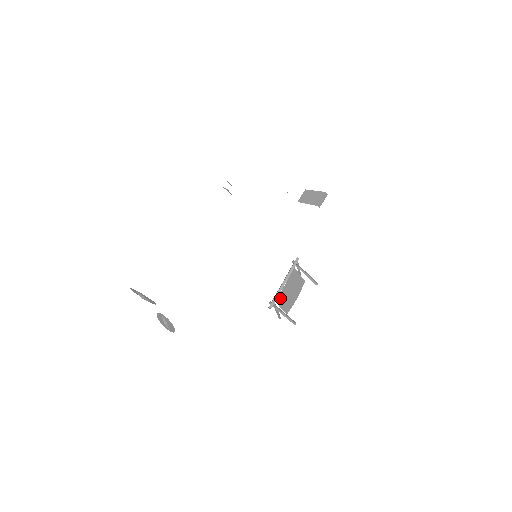
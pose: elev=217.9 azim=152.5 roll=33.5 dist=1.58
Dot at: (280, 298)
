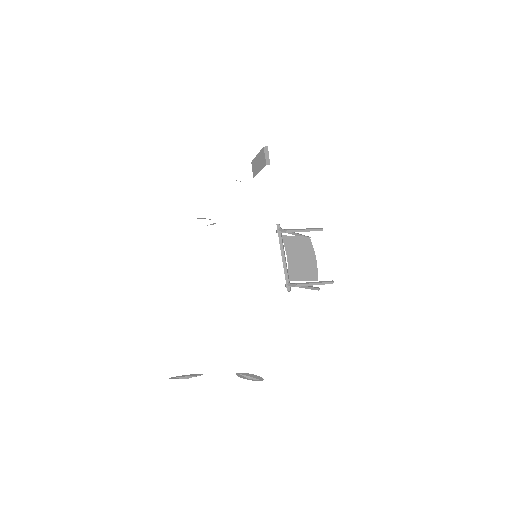
Dot at: (293, 273)
